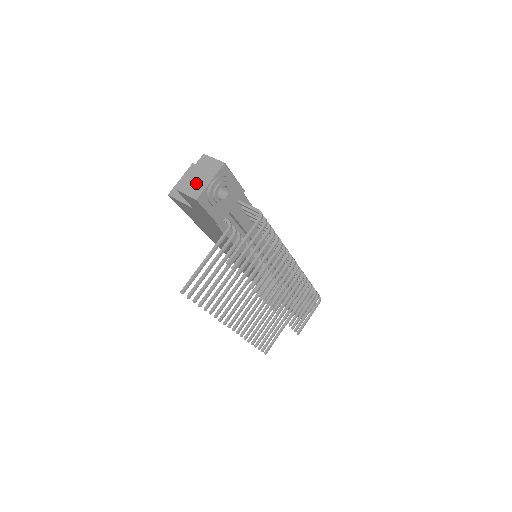
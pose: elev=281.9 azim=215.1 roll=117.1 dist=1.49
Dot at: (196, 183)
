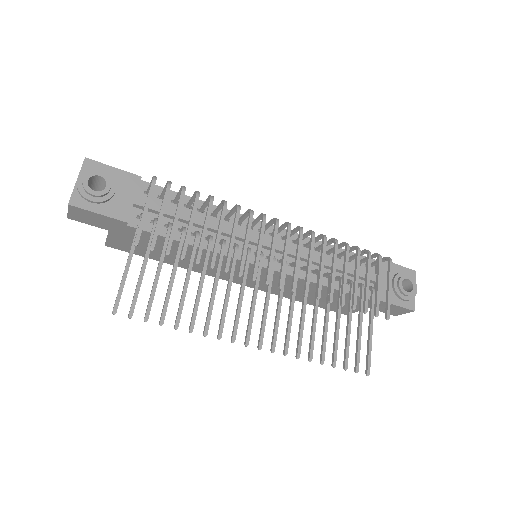
Dot at: occluded
